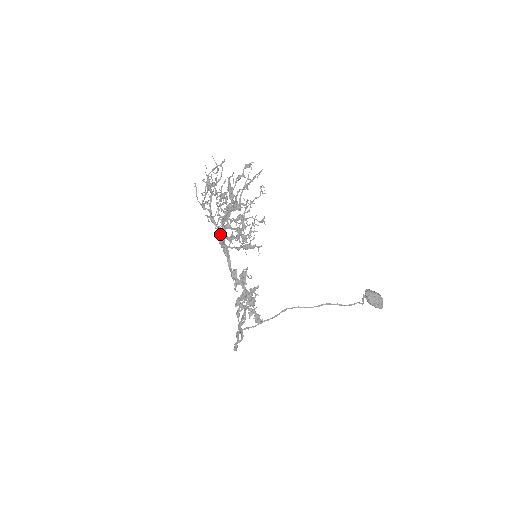
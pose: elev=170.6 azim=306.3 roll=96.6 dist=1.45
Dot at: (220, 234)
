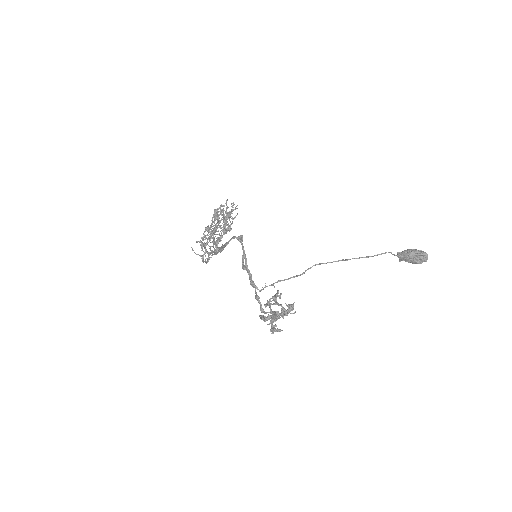
Dot at: (213, 245)
